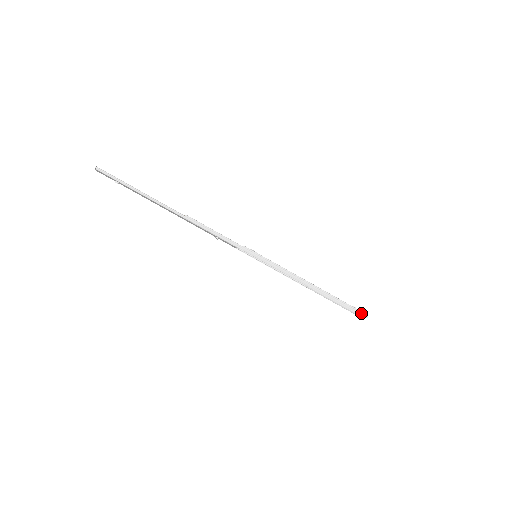
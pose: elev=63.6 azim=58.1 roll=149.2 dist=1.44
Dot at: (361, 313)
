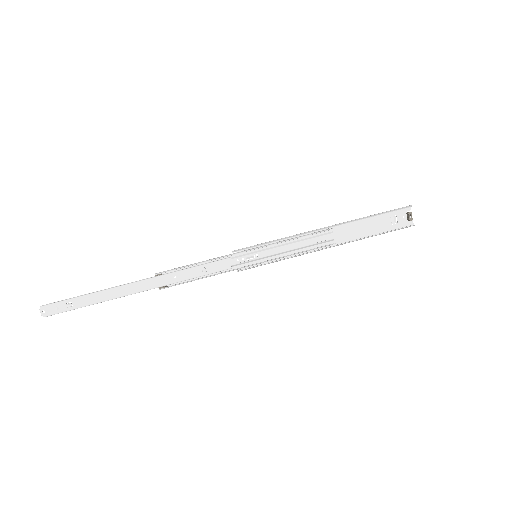
Dot at: (401, 208)
